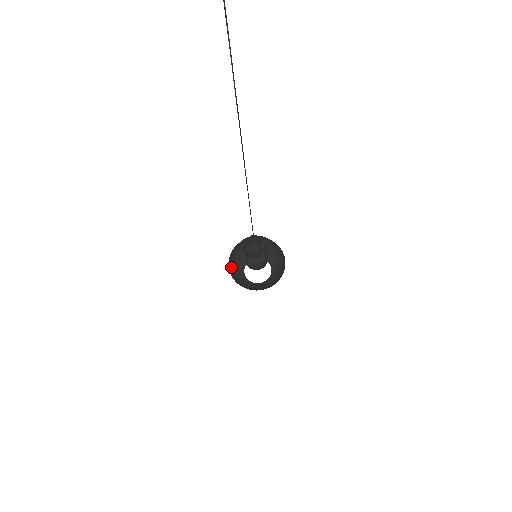
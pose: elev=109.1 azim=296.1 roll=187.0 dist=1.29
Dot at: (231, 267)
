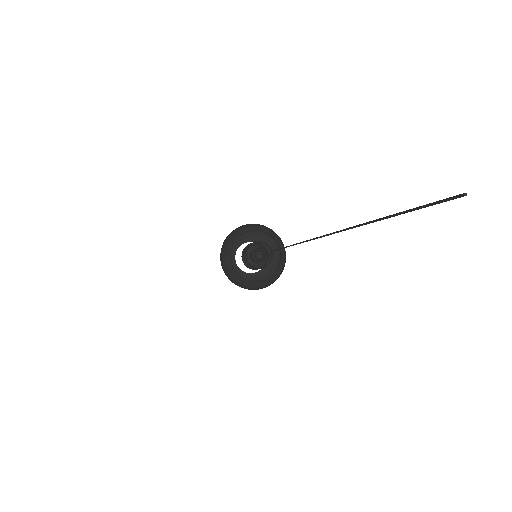
Dot at: (232, 235)
